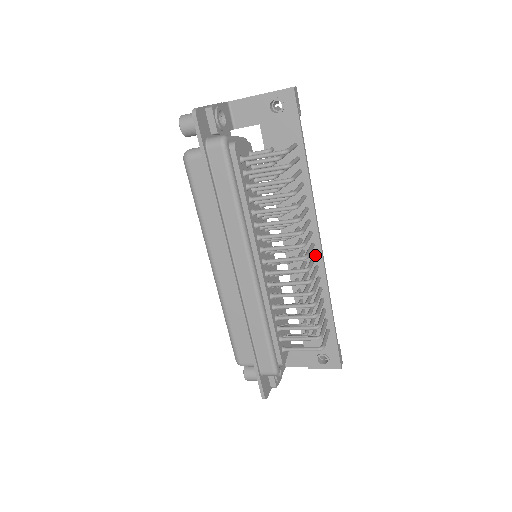
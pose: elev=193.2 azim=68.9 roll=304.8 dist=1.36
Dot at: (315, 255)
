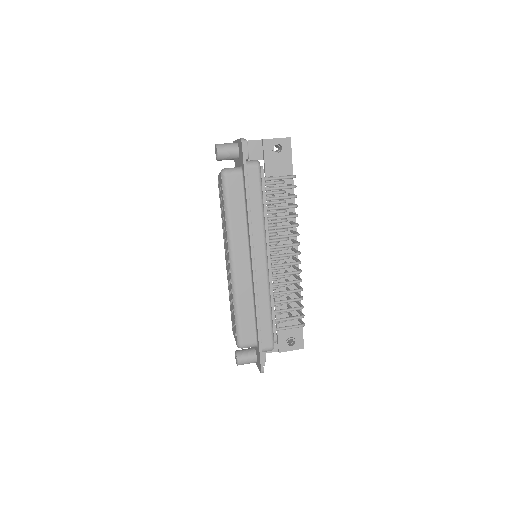
Dot at: (294, 256)
